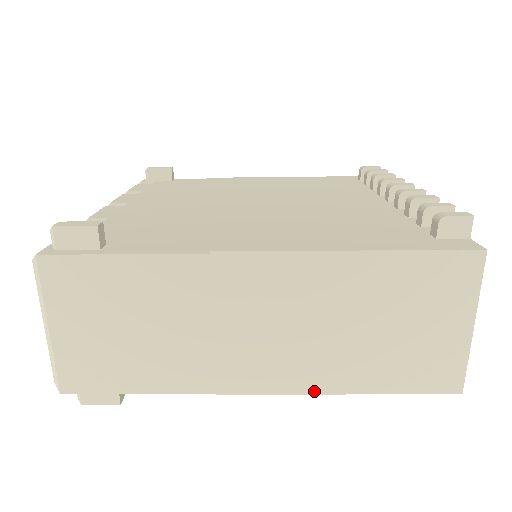
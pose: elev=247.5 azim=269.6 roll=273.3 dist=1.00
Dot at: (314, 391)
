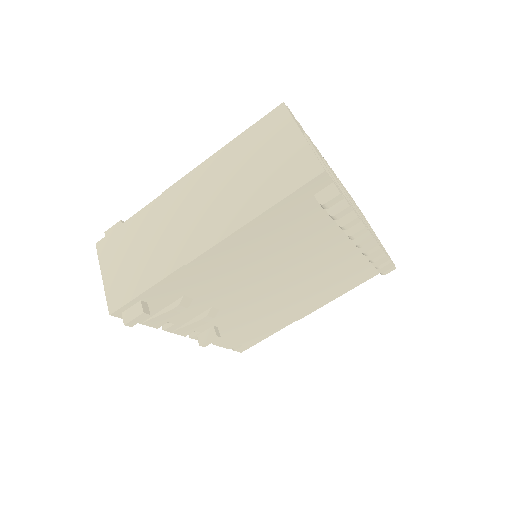
Dot at: (236, 228)
